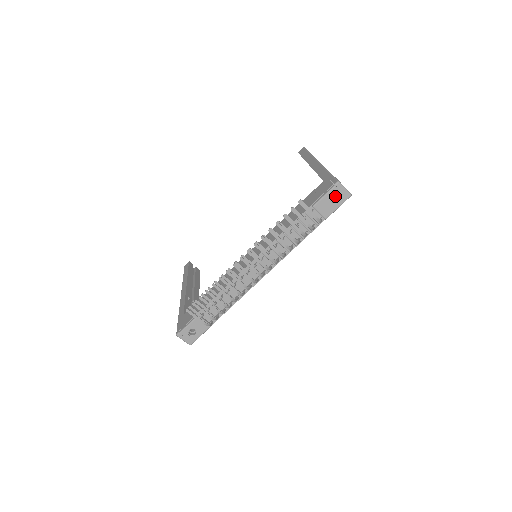
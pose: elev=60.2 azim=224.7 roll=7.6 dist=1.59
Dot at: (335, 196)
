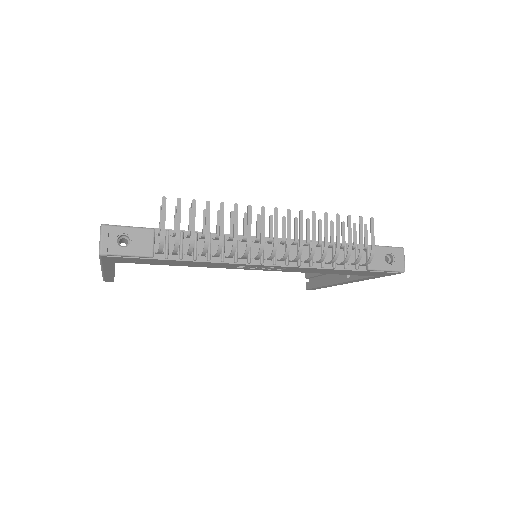
Dot at: (389, 260)
